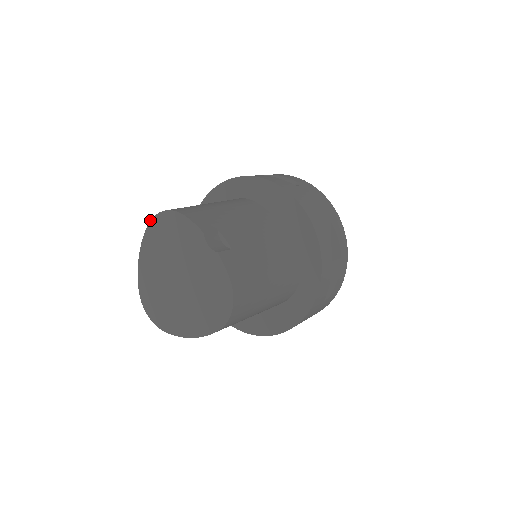
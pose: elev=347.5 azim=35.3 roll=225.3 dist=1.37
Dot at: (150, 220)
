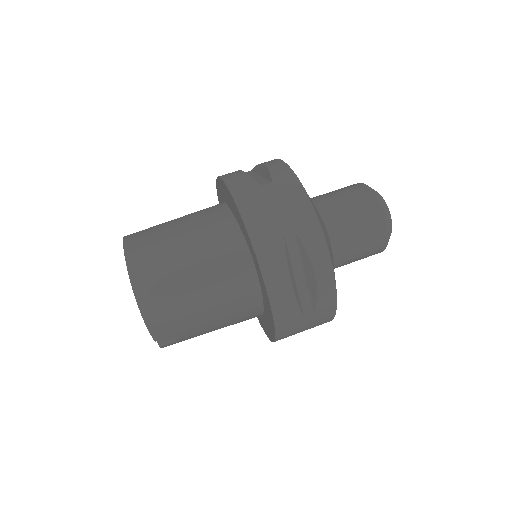
Dot at: (130, 282)
